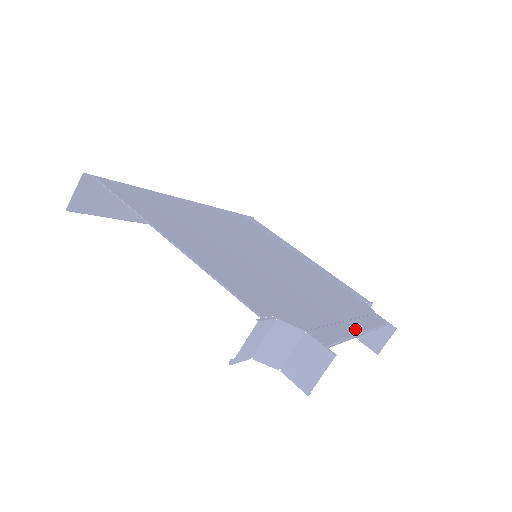
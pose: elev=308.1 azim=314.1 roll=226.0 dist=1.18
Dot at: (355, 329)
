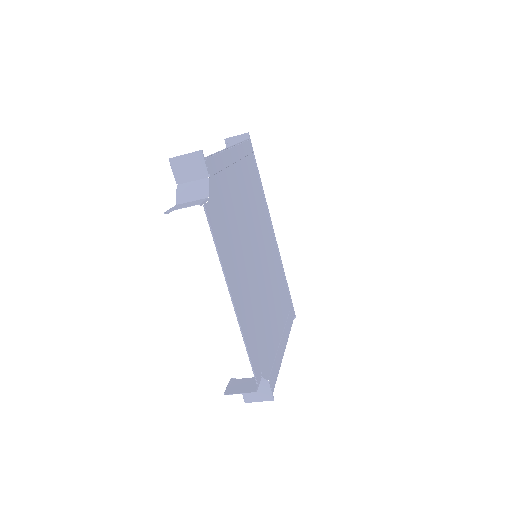
Dot at: (231, 287)
